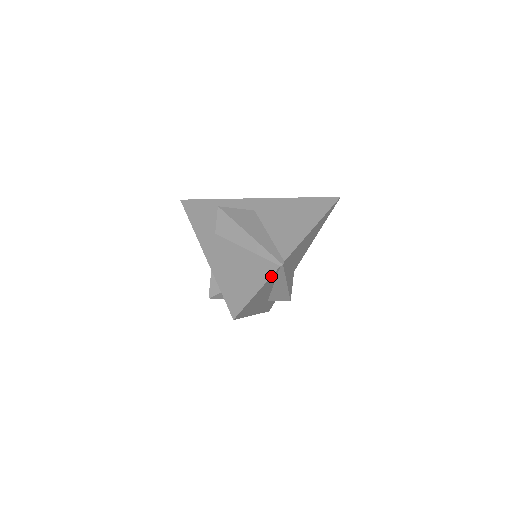
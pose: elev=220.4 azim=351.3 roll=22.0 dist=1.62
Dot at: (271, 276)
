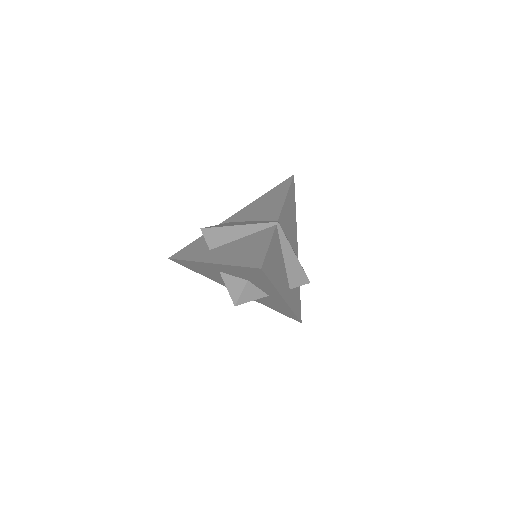
Dot at: (273, 233)
